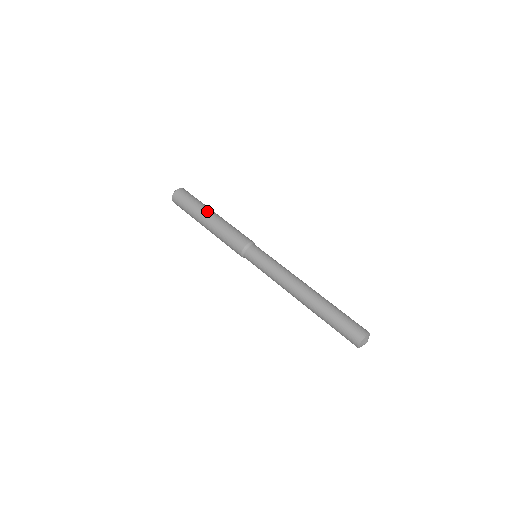
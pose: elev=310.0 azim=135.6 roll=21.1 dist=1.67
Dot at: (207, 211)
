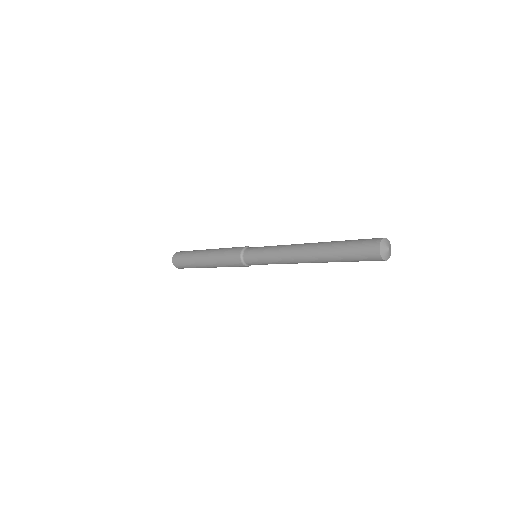
Dot at: (200, 253)
